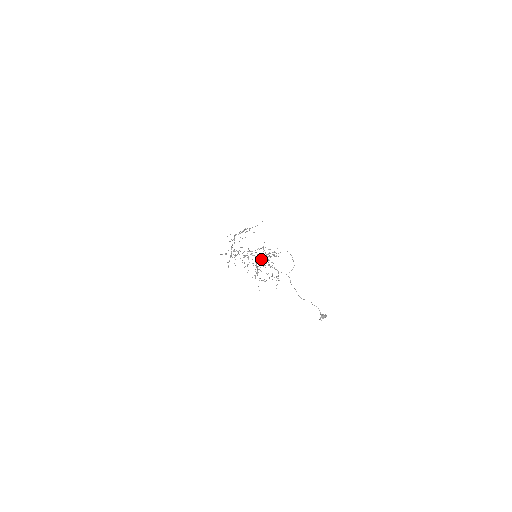
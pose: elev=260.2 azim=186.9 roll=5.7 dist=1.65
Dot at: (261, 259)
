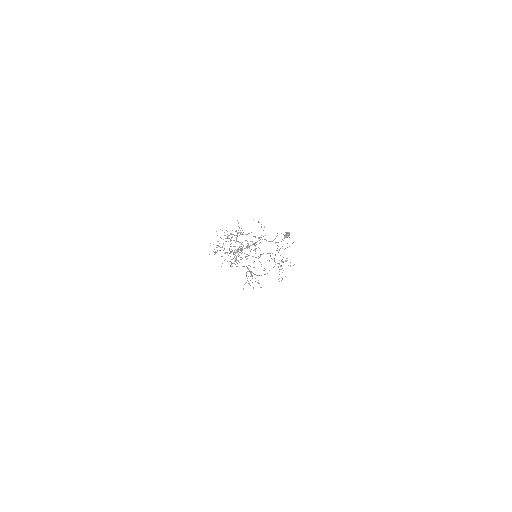
Dot at: (260, 255)
